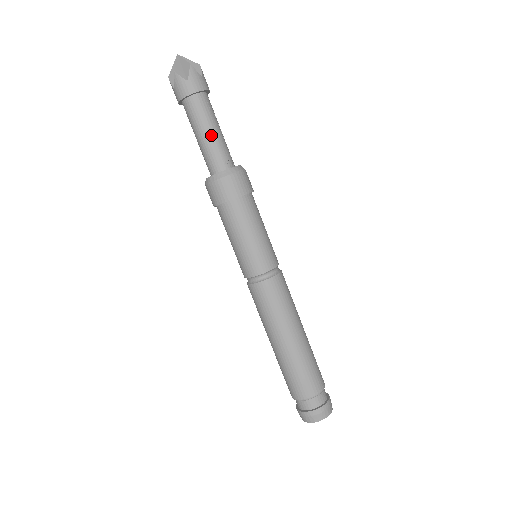
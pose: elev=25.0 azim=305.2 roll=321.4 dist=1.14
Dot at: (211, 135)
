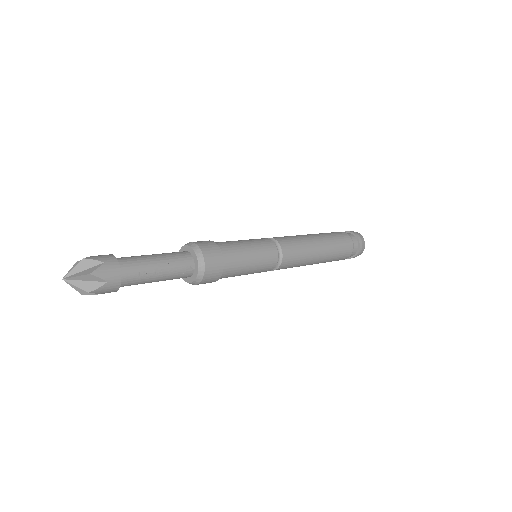
Dot at: (158, 281)
